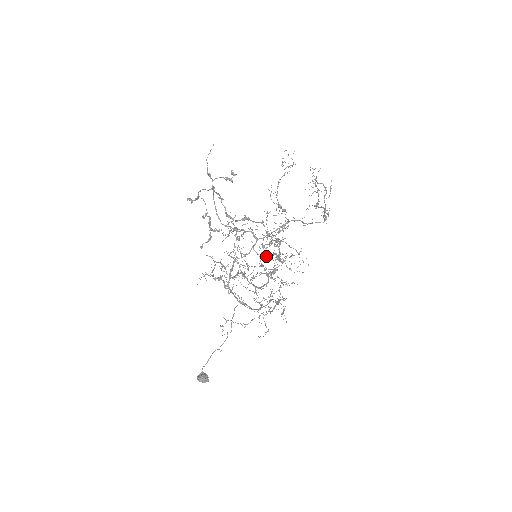
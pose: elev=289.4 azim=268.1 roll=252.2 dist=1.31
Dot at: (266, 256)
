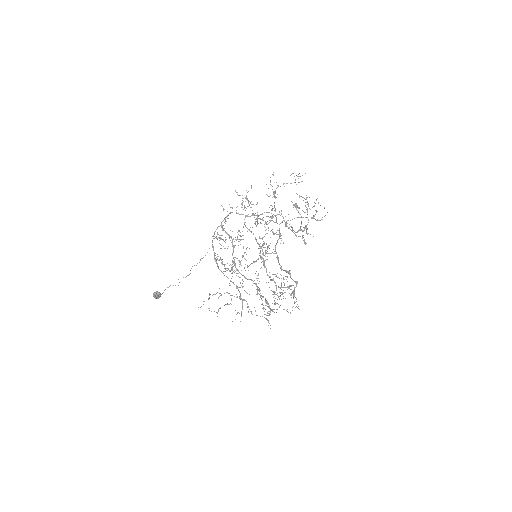
Dot at: occluded
